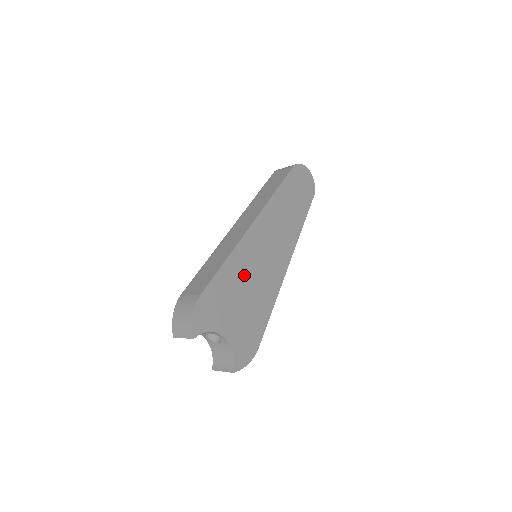
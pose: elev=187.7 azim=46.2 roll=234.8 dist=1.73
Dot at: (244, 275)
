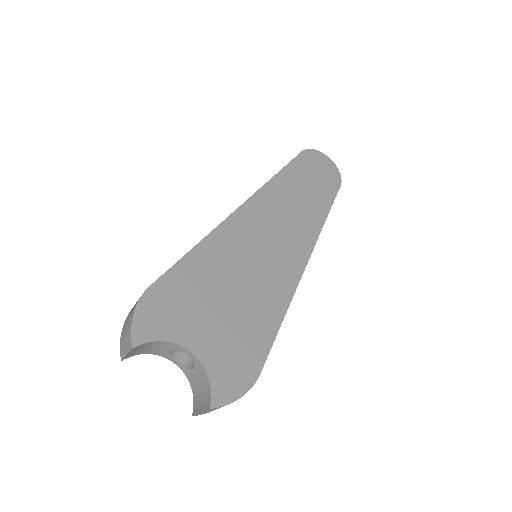
Dot at: (226, 270)
